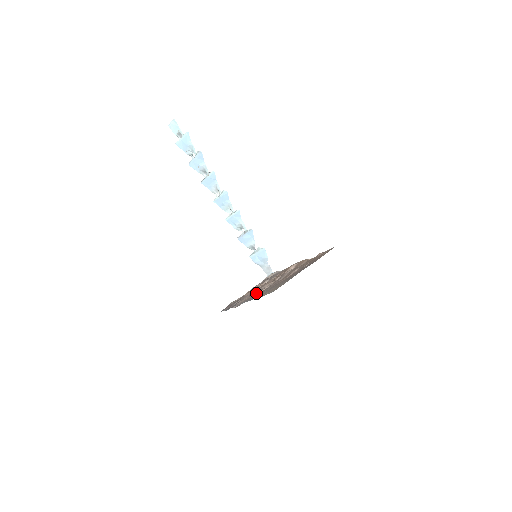
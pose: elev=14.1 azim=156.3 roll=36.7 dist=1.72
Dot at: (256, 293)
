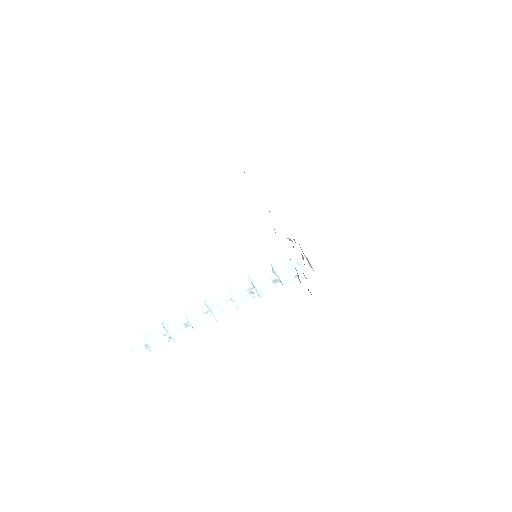
Dot at: occluded
